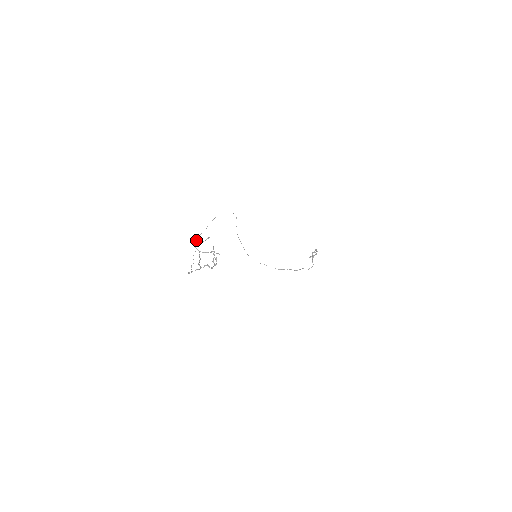
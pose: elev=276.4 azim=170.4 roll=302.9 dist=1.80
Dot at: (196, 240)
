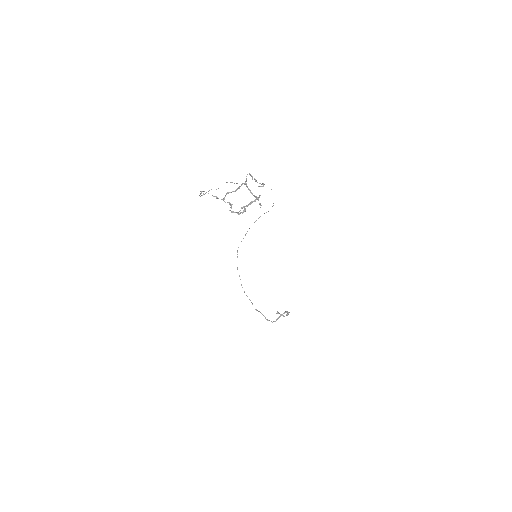
Dot at: (227, 182)
